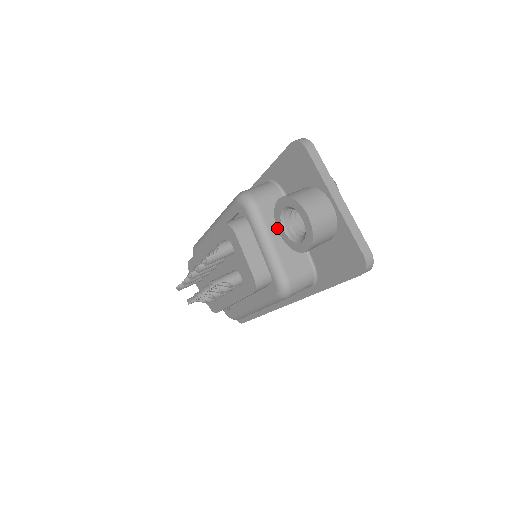
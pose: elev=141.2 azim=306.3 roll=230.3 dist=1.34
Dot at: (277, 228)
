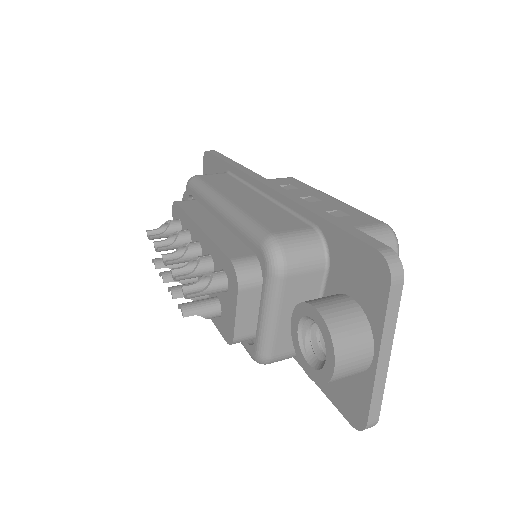
Dot at: (292, 314)
